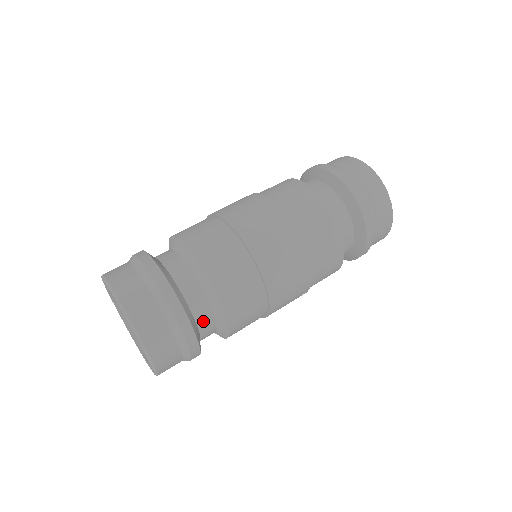
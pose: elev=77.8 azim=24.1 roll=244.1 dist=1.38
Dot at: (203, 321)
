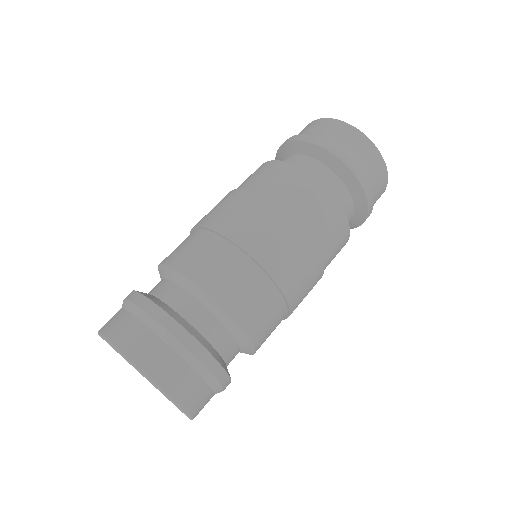
Dot at: occluded
